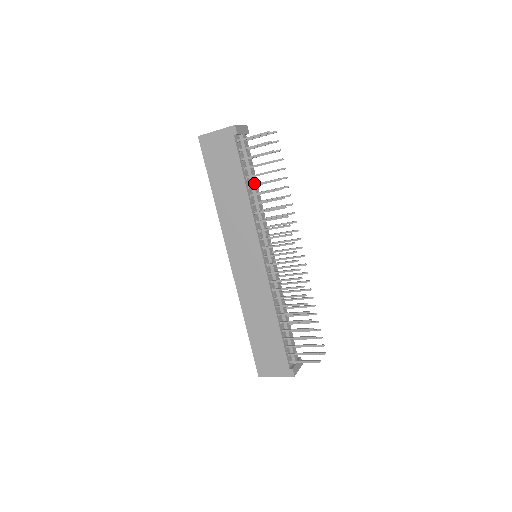
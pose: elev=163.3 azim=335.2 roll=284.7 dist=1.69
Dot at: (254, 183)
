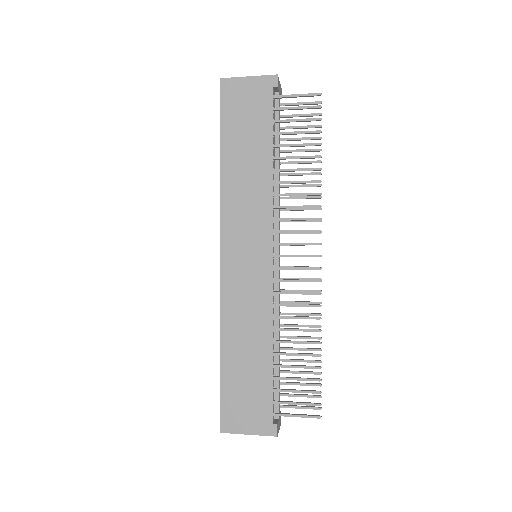
Dot at: occluded
